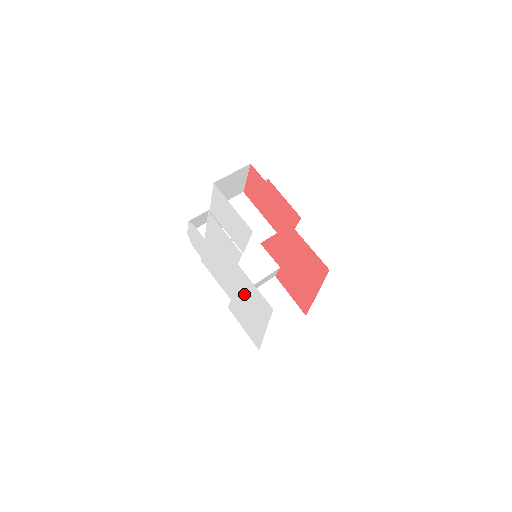
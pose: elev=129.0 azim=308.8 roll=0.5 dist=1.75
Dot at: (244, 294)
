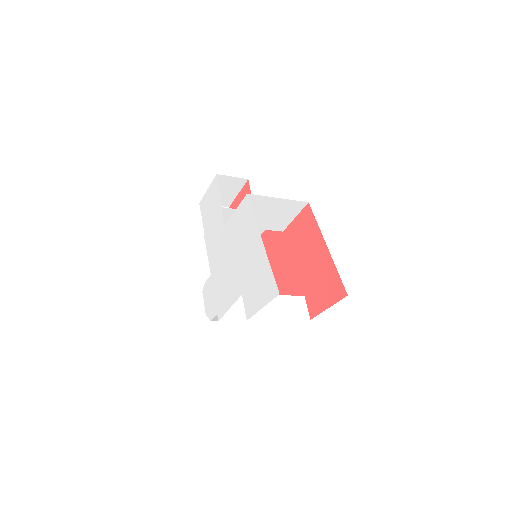
Dot at: (239, 246)
